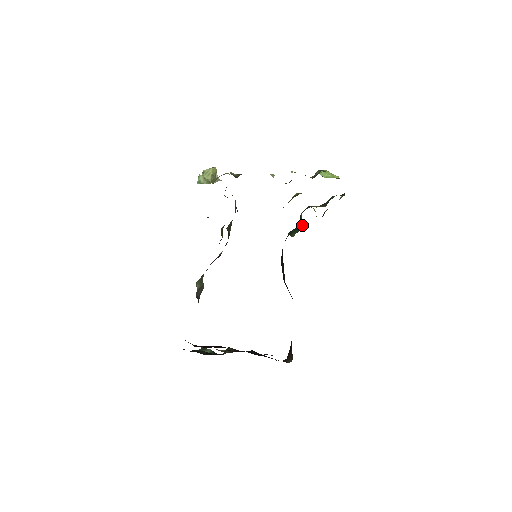
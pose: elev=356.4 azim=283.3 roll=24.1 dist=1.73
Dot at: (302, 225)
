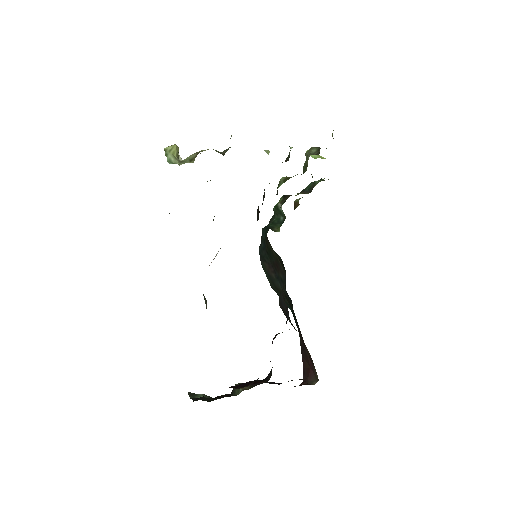
Dot at: (282, 217)
